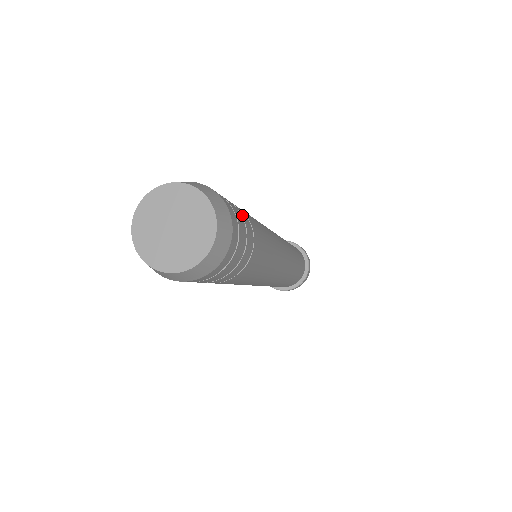
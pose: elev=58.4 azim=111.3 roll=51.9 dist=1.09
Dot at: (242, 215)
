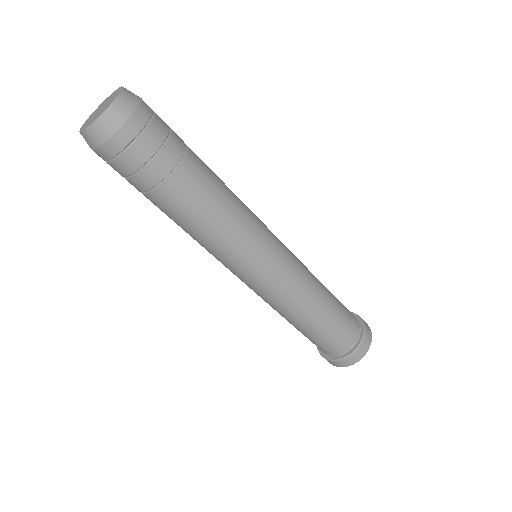
Dot at: occluded
